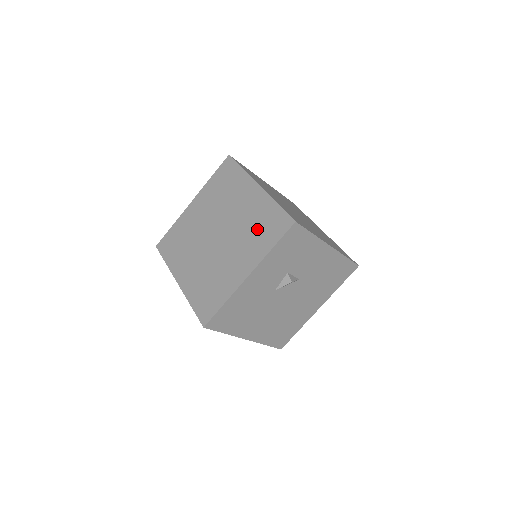
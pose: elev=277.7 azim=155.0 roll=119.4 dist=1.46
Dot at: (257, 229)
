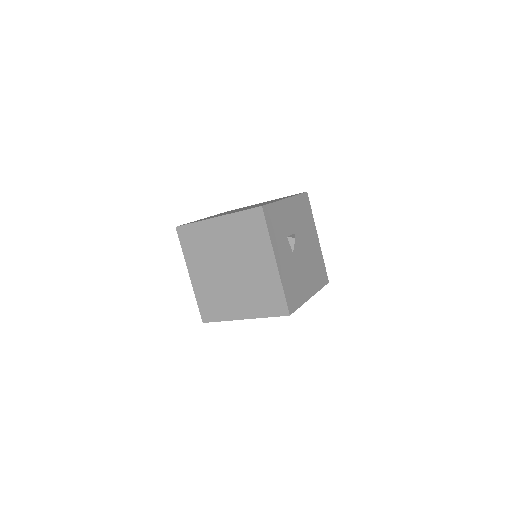
Dot at: (247, 236)
